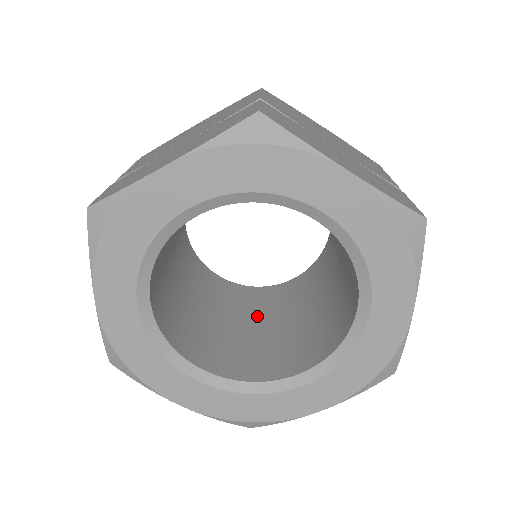
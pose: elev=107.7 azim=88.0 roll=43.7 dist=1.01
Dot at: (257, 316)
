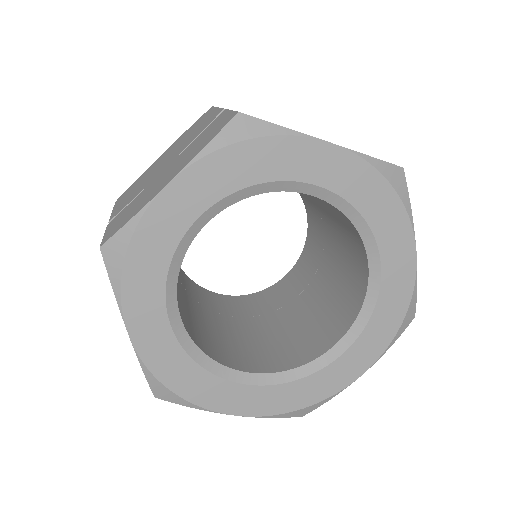
Dot at: (269, 315)
